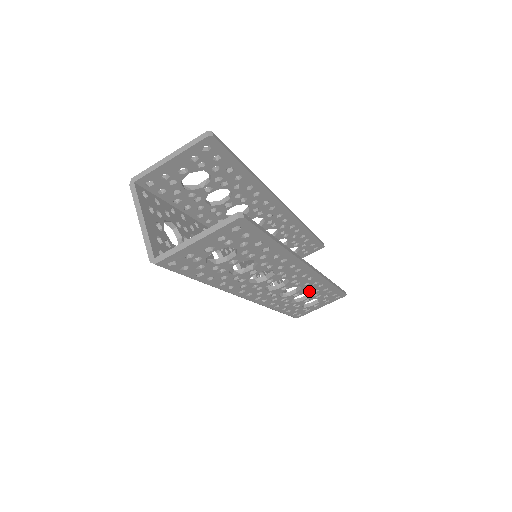
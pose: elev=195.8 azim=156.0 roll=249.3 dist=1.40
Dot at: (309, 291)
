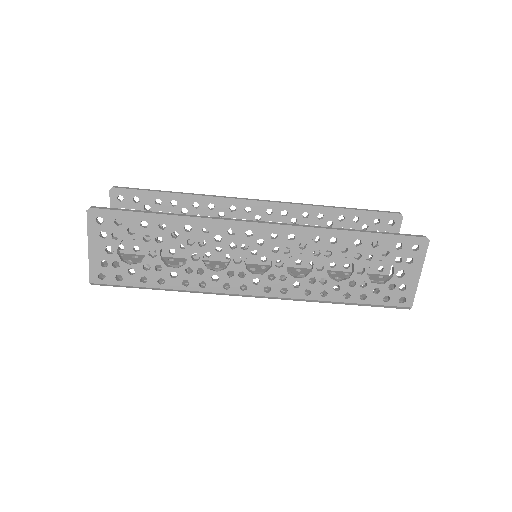
Dot at: (332, 255)
